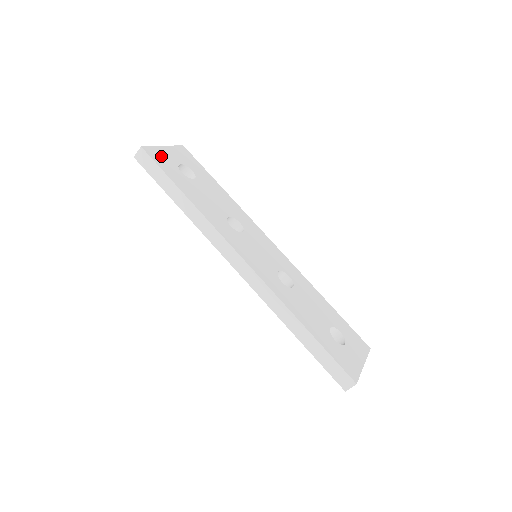
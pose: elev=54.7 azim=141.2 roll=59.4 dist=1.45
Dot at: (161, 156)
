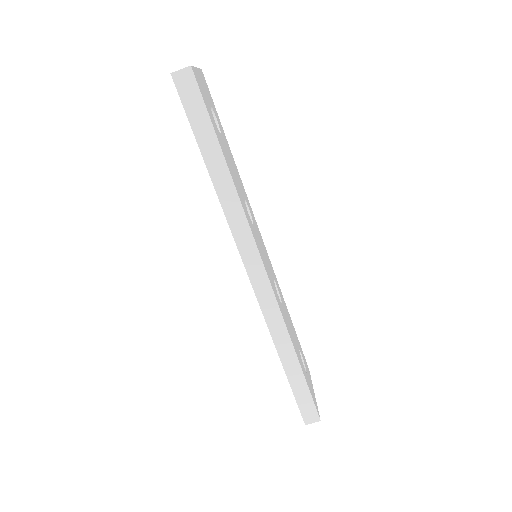
Dot at: occluded
